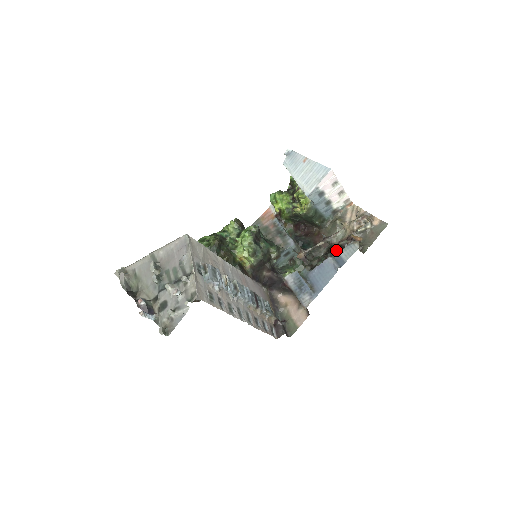
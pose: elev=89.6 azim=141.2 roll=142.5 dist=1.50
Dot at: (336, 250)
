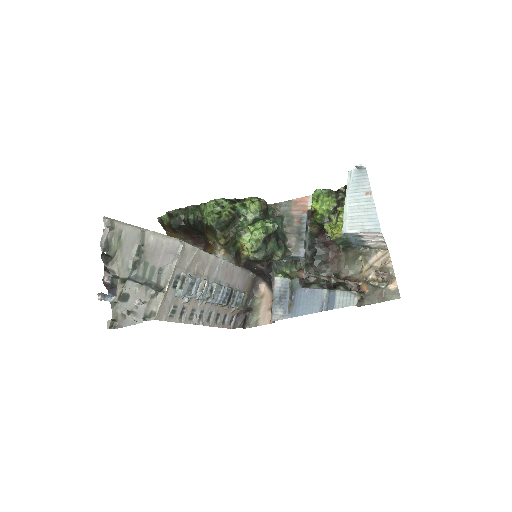
Dot at: (337, 286)
